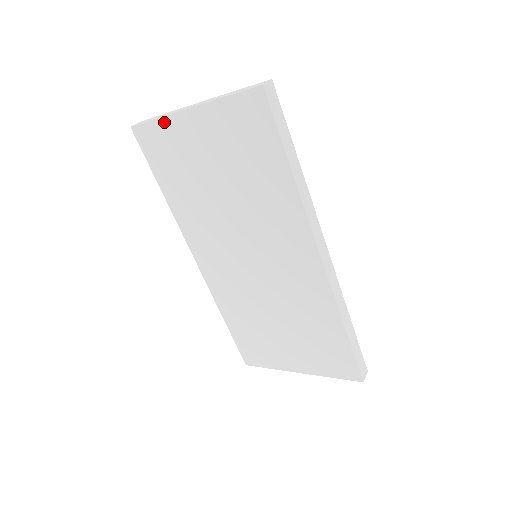
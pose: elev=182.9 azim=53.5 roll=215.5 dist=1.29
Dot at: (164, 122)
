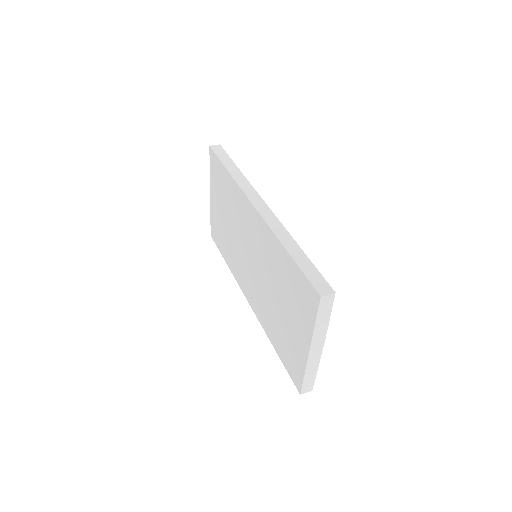
Dot at: (211, 214)
